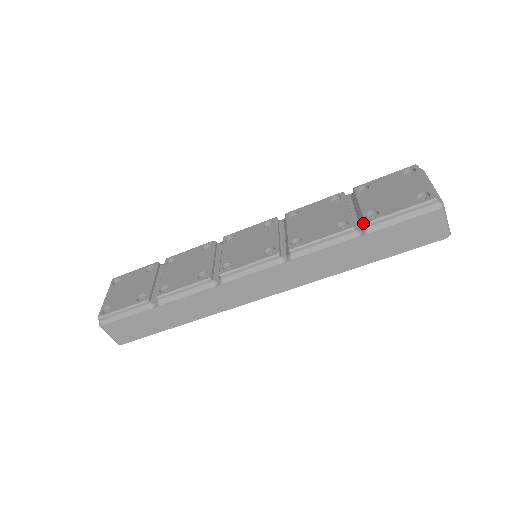
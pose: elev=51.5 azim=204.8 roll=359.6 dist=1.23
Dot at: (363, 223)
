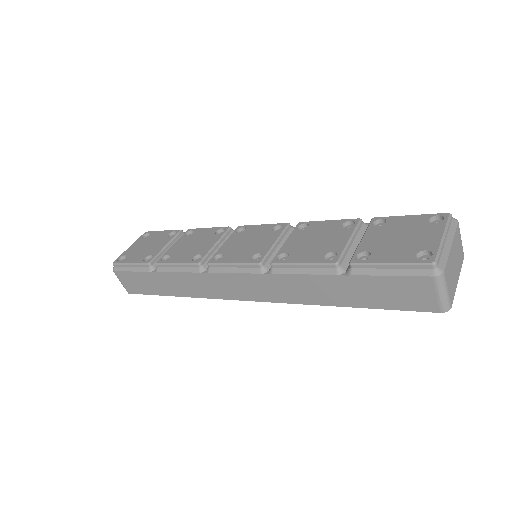
Dot at: occluded
